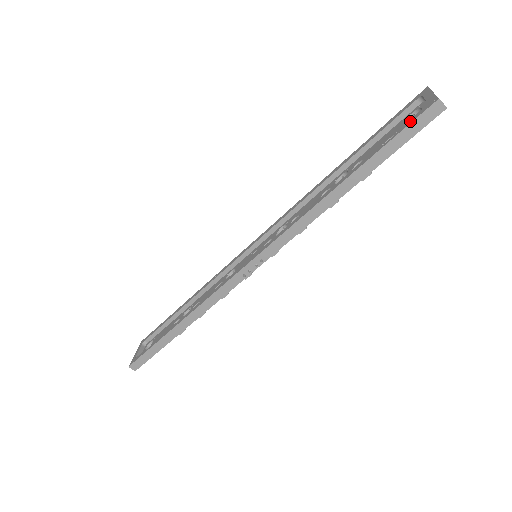
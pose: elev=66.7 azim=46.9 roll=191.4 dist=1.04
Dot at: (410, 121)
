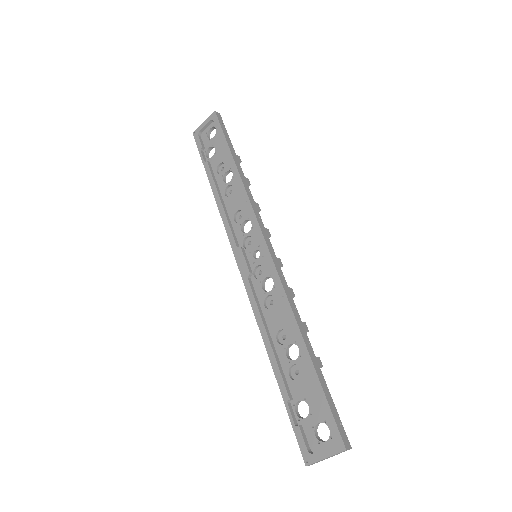
Dot at: (298, 437)
